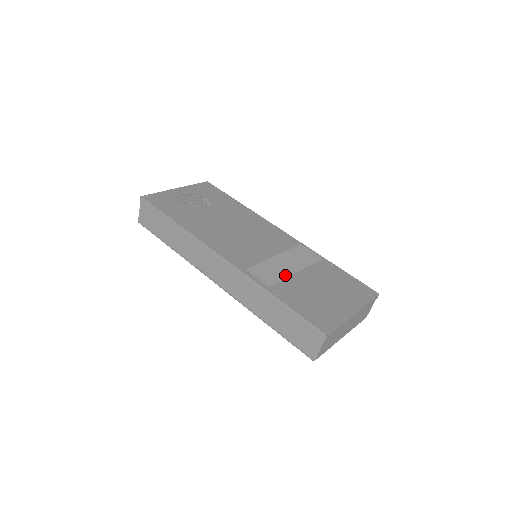
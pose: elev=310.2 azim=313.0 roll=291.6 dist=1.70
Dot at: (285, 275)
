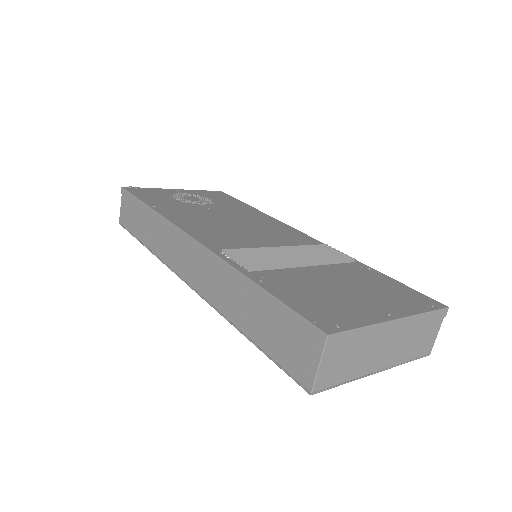
Dot at: (283, 263)
